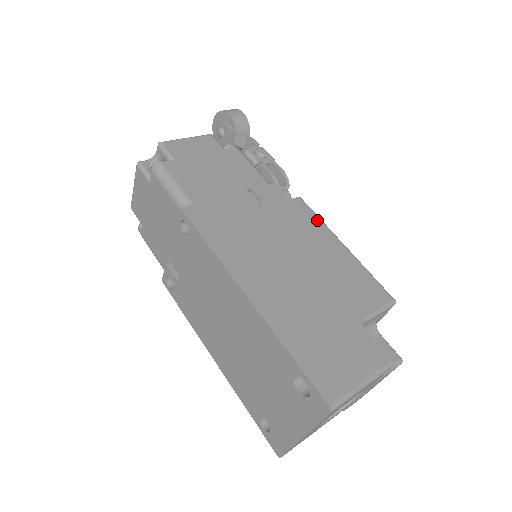
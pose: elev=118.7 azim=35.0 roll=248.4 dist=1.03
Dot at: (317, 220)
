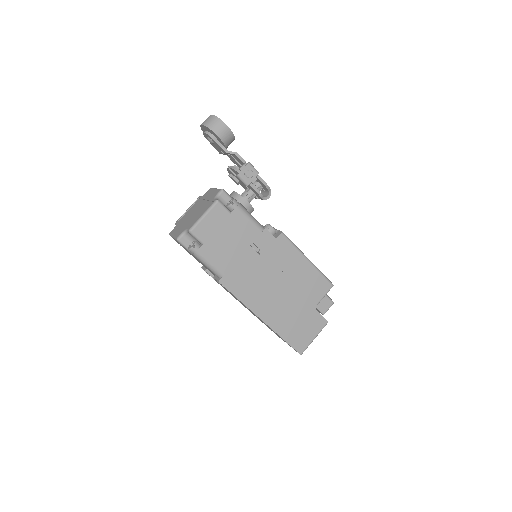
Dot at: (293, 248)
